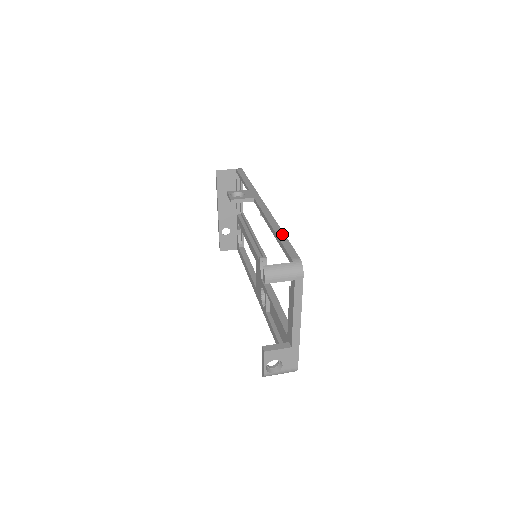
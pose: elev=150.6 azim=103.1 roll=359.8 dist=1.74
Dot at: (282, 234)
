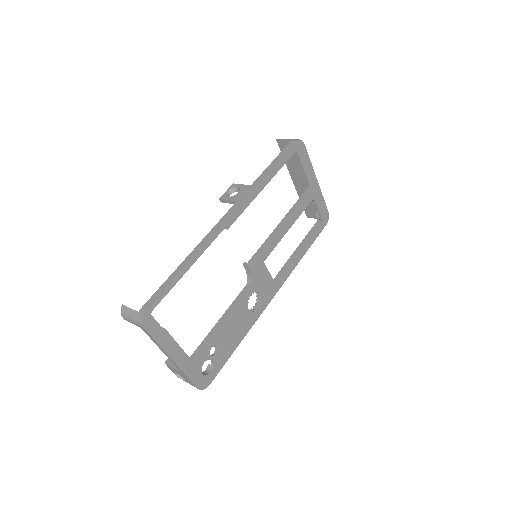
Dot at: (179, 270)
